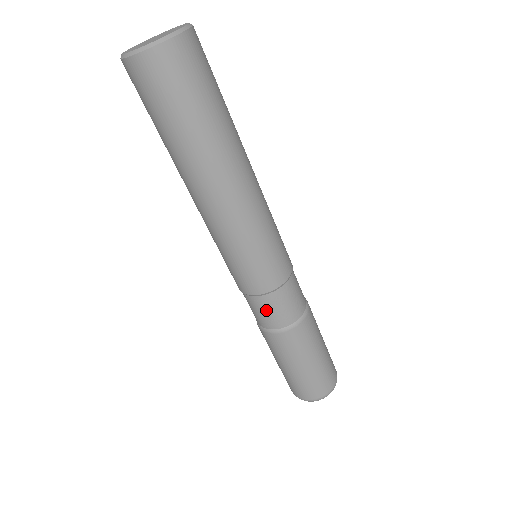
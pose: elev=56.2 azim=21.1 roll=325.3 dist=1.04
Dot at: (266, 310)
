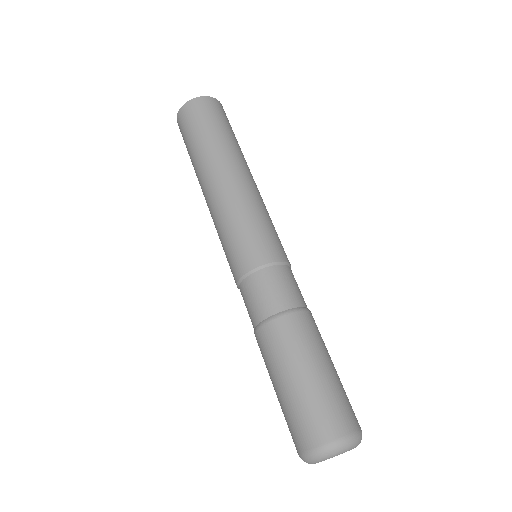
Dot at: (283, 282)
